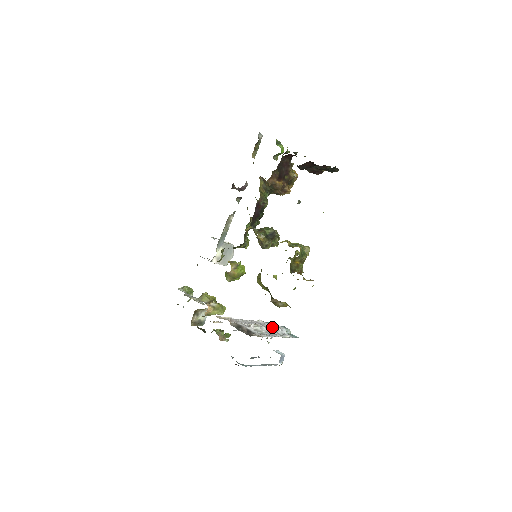
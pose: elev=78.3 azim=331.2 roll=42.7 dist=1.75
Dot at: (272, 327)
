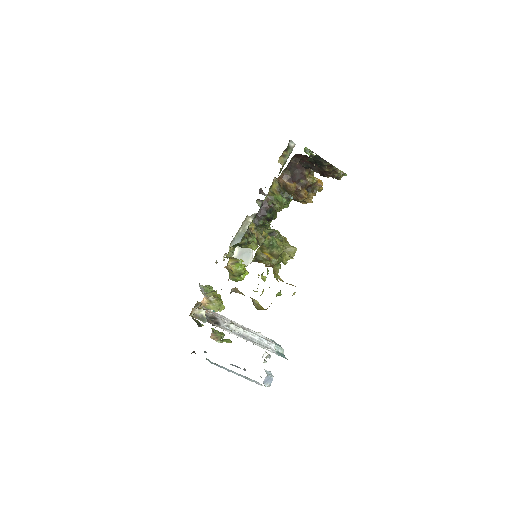
Dot at: (254, 334)
